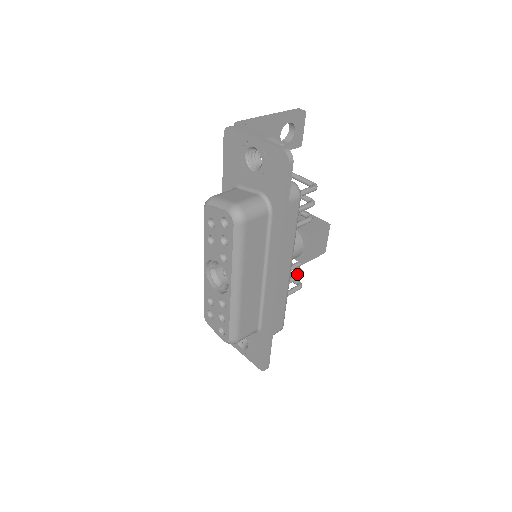
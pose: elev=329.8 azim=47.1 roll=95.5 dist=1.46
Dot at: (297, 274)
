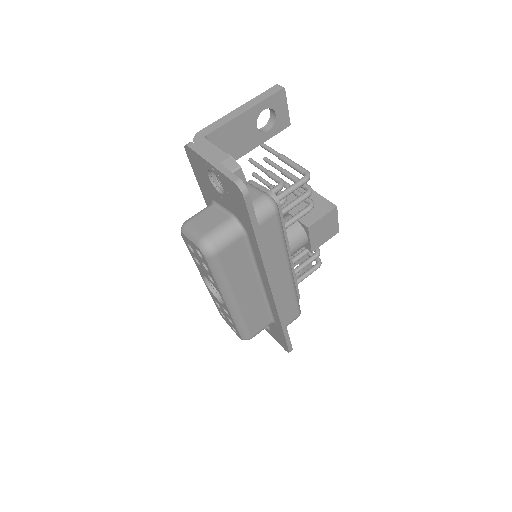
Dot at: (311, 256)
